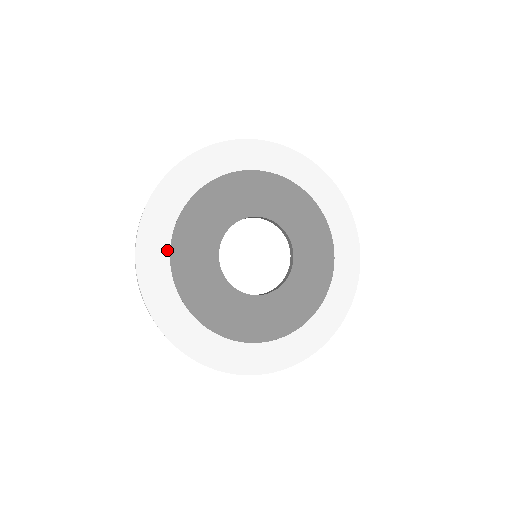
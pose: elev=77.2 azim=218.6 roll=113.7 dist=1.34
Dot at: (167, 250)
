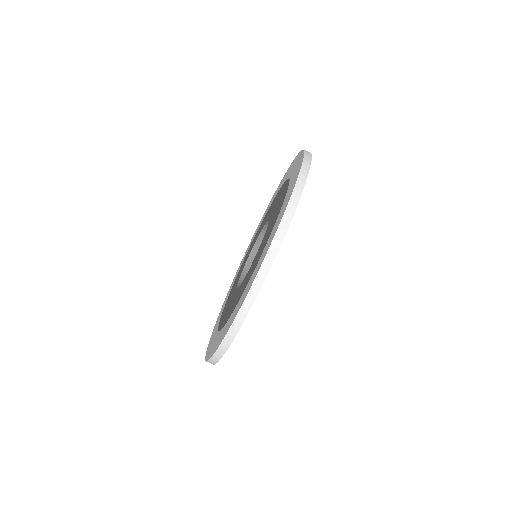
Dot at: occluded
